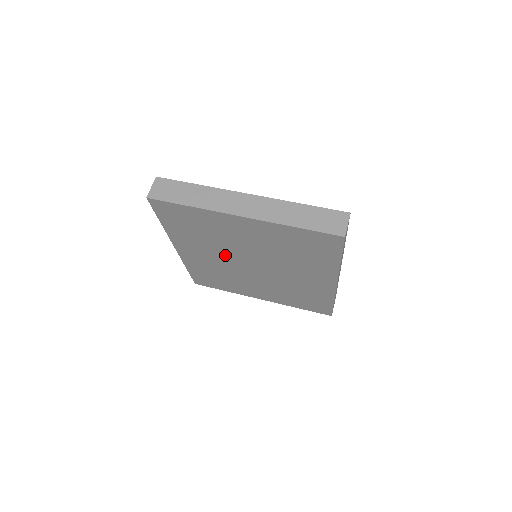
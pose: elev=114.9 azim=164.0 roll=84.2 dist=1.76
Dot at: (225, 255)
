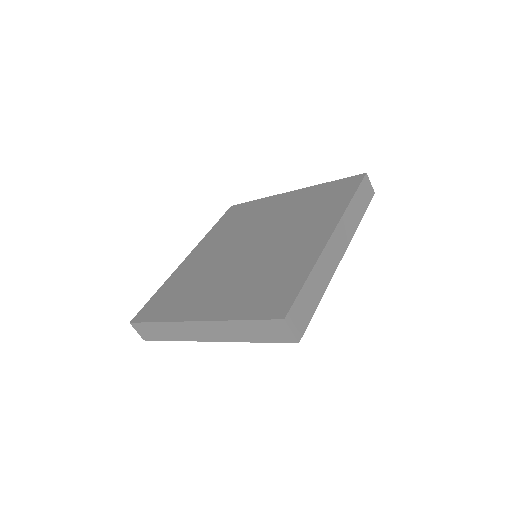
Dot at: occluded
